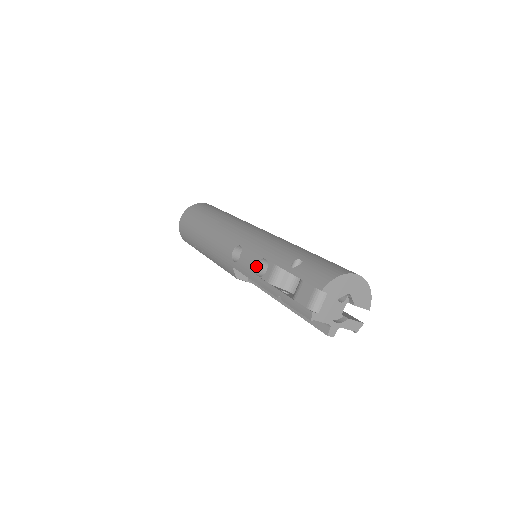
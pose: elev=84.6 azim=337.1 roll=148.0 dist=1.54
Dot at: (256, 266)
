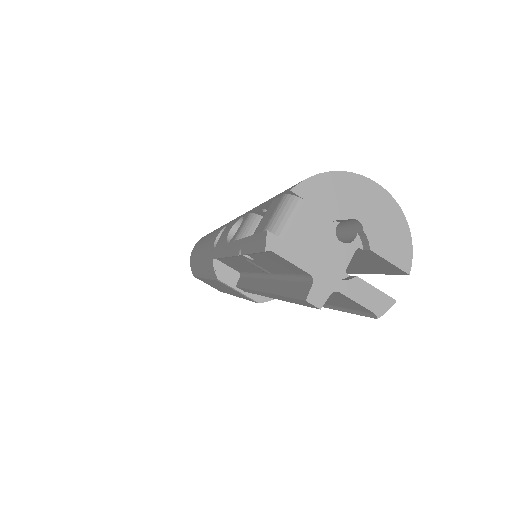
Dot at: (230, 233)
